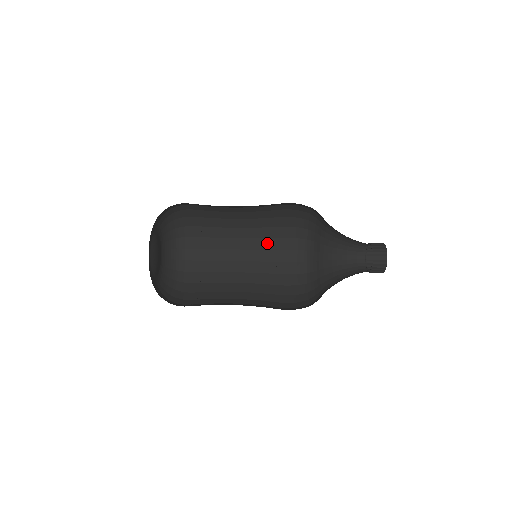
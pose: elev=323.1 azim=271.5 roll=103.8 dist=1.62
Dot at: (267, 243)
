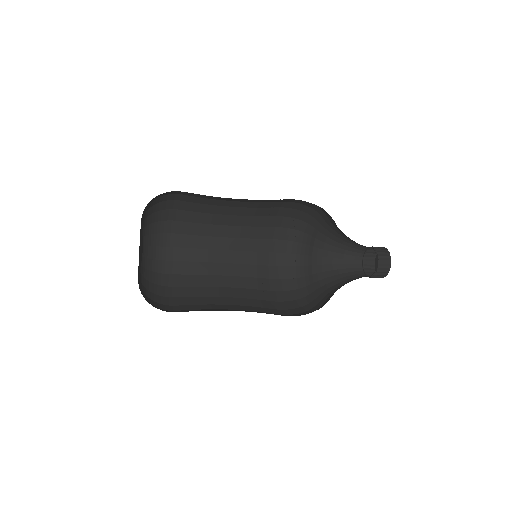
Dot at: (256, 294)
